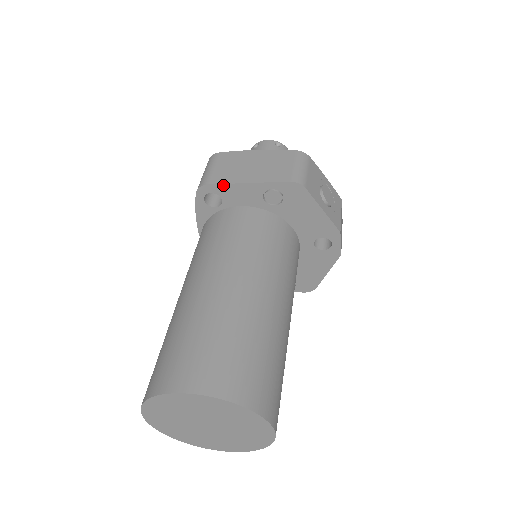
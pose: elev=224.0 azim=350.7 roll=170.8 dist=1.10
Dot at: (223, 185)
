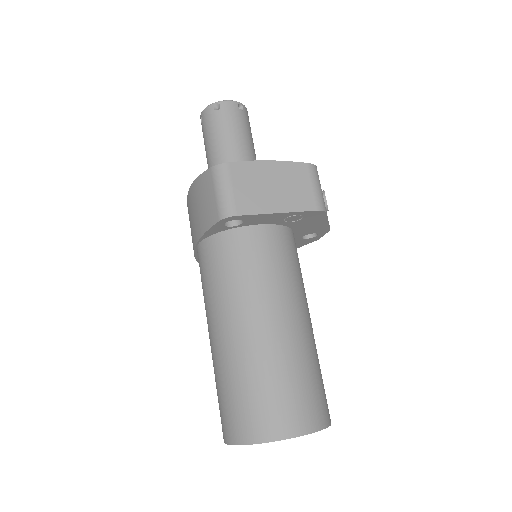
Dot at: (253, 215)
